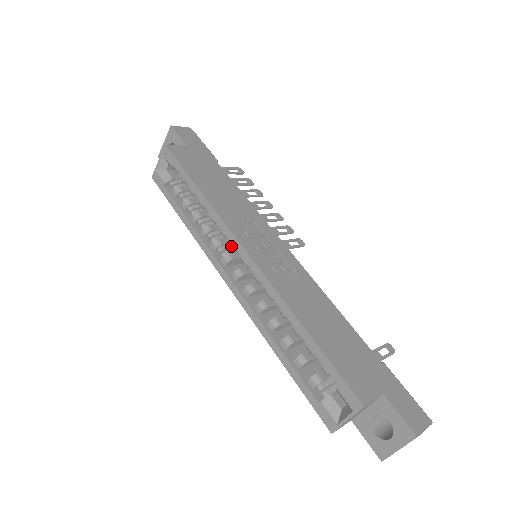
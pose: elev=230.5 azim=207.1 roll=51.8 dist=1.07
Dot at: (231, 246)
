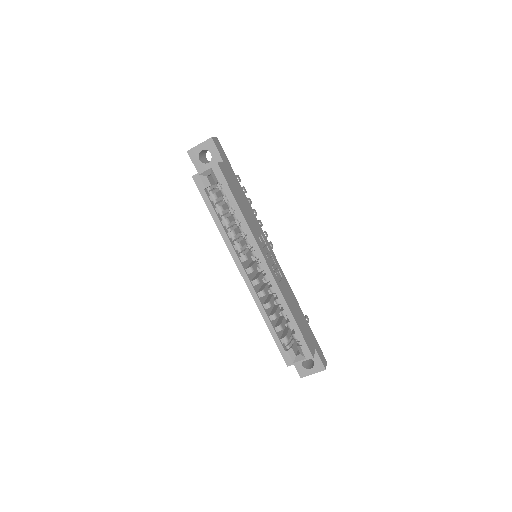
Dot at: (252, 253)
